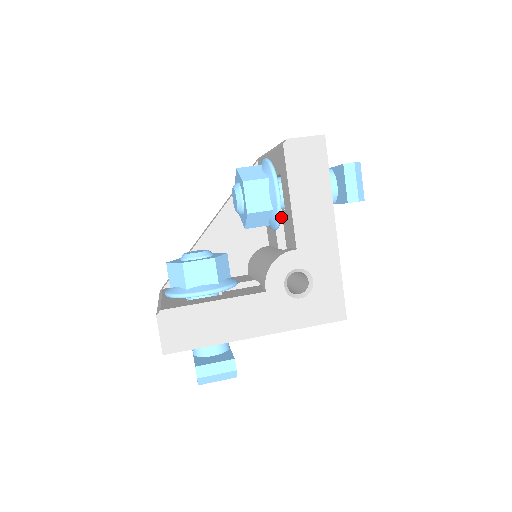
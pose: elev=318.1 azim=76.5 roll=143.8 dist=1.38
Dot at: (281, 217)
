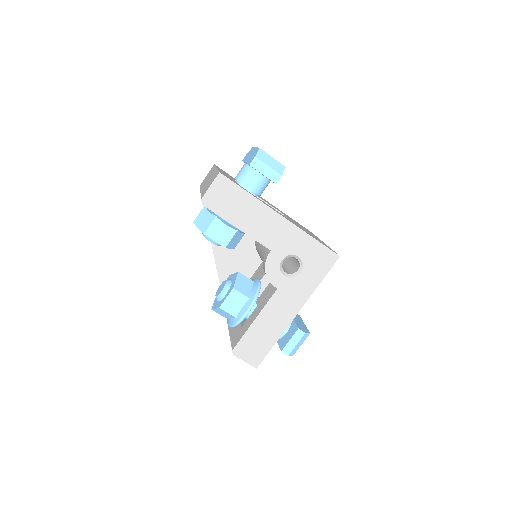
Dot at: occluded
